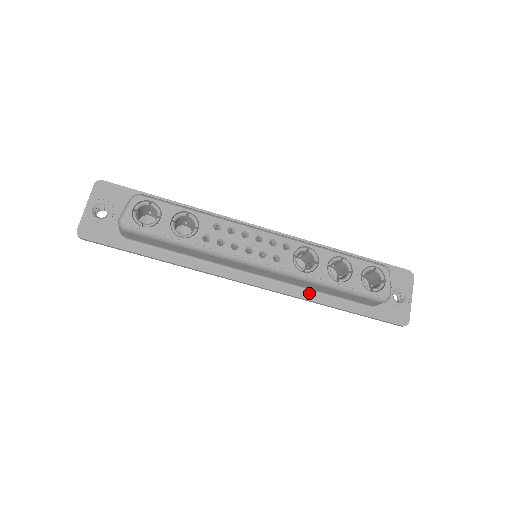
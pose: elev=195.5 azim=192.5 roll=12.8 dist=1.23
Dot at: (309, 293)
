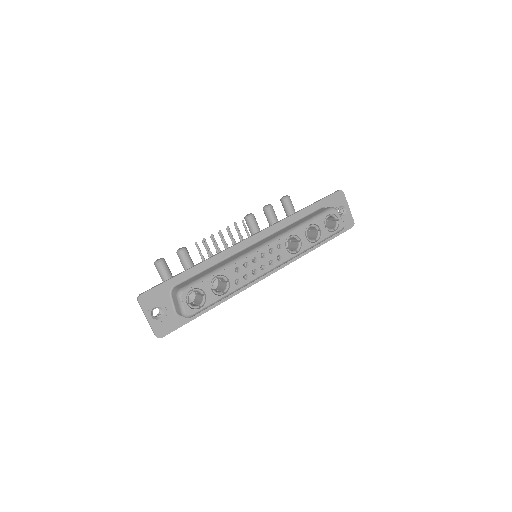
Dot at: occluded
